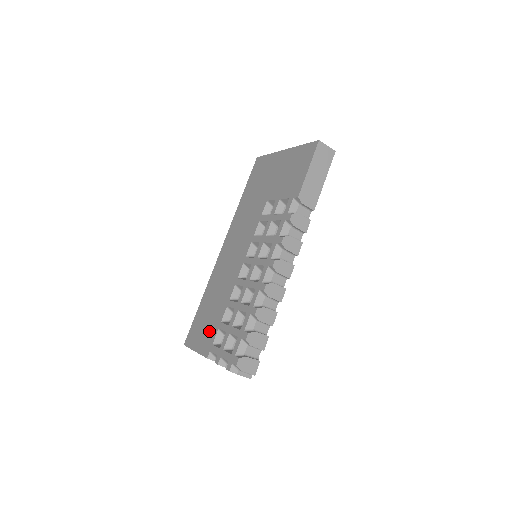
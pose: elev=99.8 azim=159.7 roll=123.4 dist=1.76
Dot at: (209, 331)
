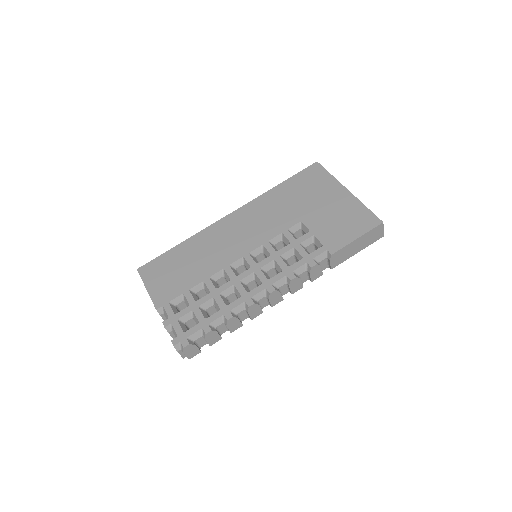
Dot at: (172, 285)
